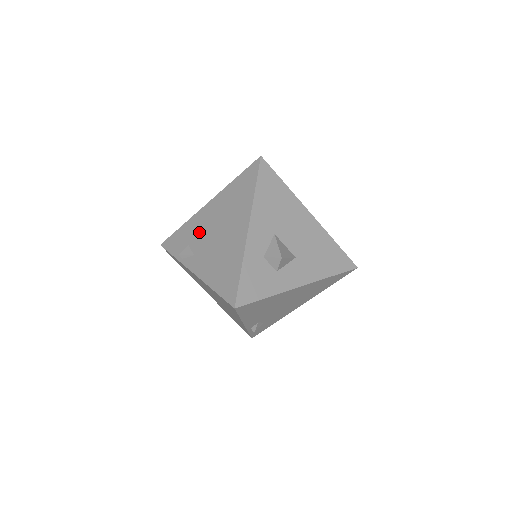
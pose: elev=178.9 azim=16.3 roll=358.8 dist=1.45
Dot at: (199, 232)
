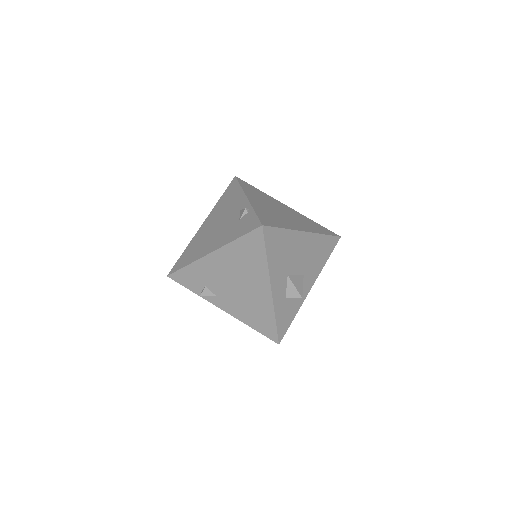
Dot at: (213, 278)
